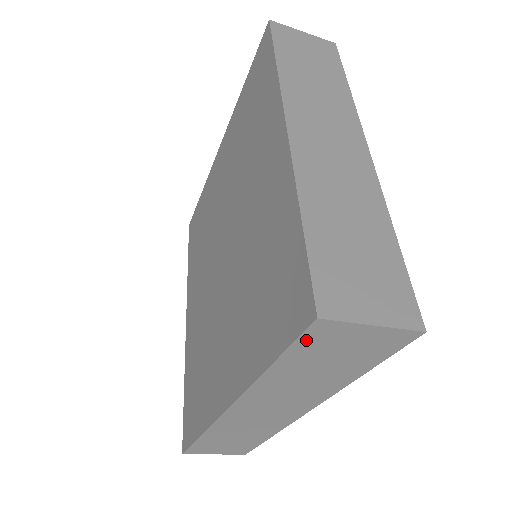
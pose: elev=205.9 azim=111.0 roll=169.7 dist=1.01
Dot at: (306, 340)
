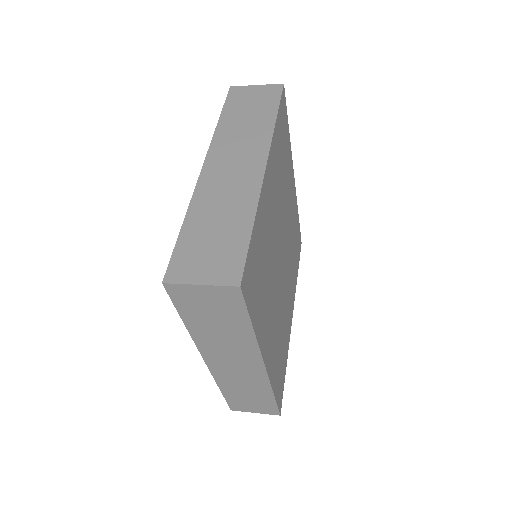
Dot at: occluded
